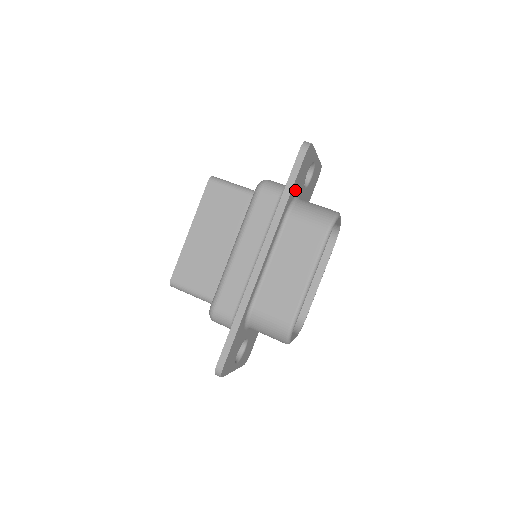
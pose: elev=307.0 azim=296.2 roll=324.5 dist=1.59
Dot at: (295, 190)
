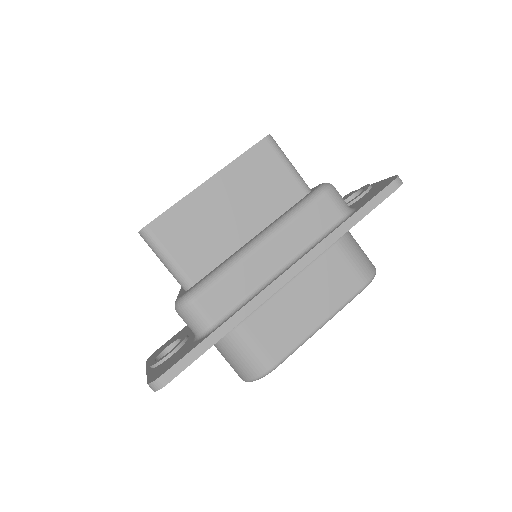
Dot at: occluded
